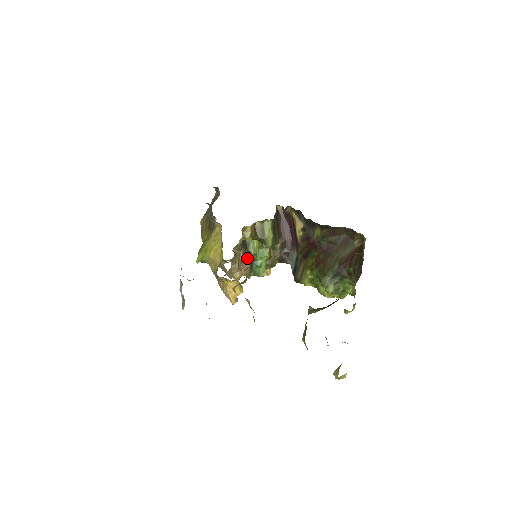
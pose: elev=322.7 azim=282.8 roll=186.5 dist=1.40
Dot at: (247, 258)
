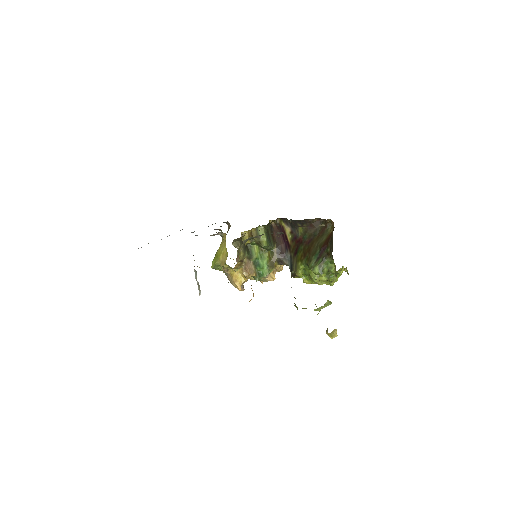
Dot at: (251, 261)
